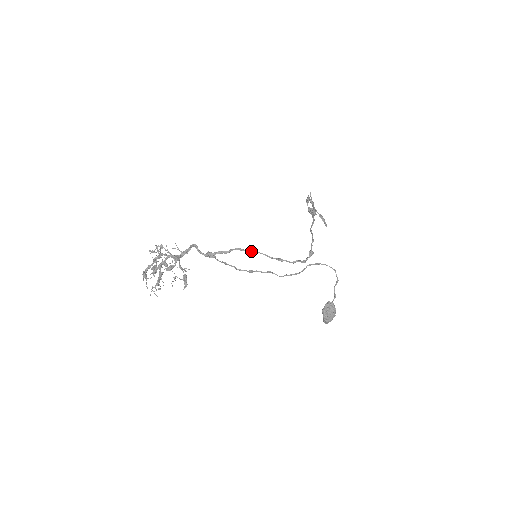
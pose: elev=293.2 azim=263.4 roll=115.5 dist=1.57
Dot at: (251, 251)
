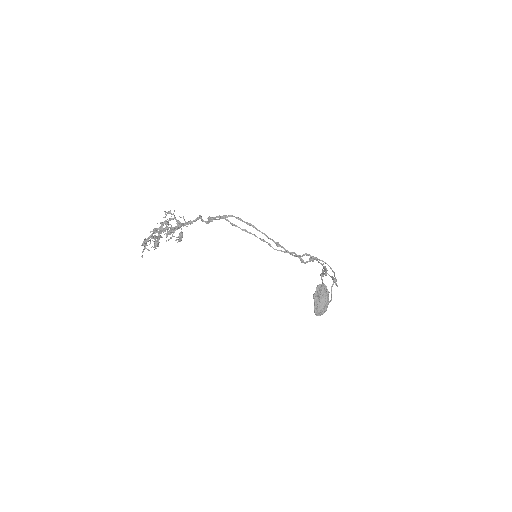
Dot at: (250, 224)
